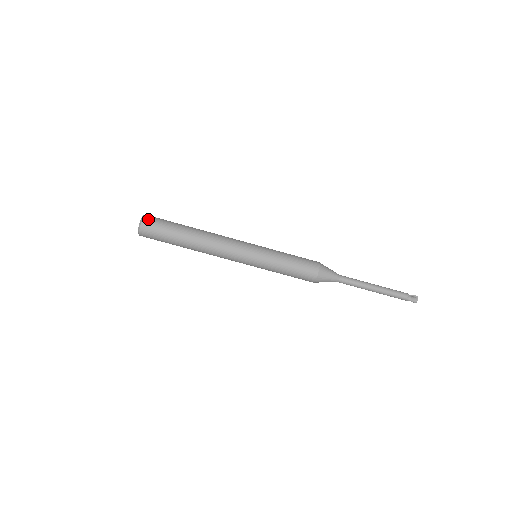
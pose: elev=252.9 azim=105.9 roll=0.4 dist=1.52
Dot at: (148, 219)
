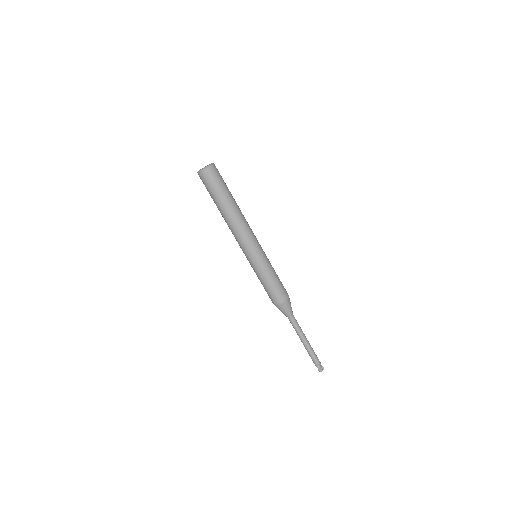
Dot at: (213, 170)
